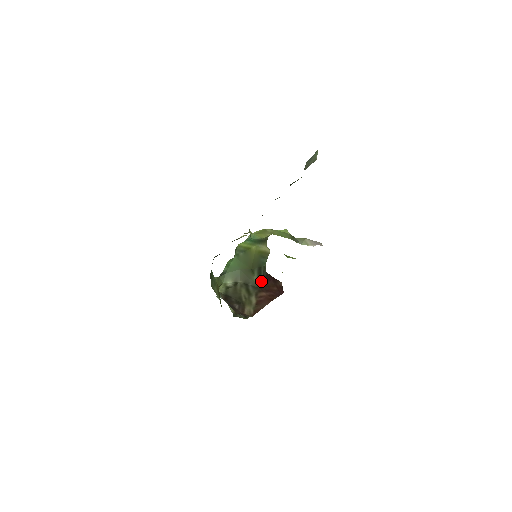
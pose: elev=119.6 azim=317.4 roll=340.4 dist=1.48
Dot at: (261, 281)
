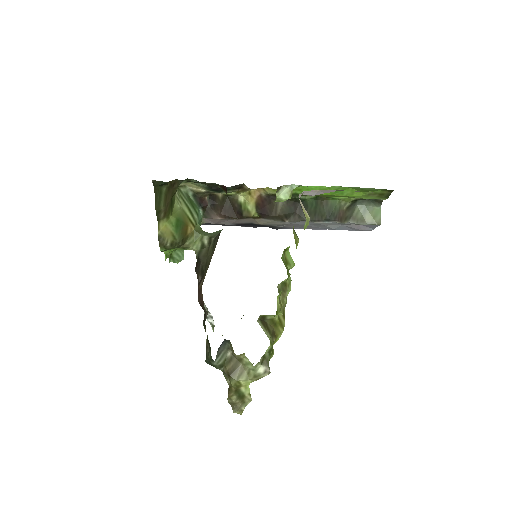
Dot at: occluded
